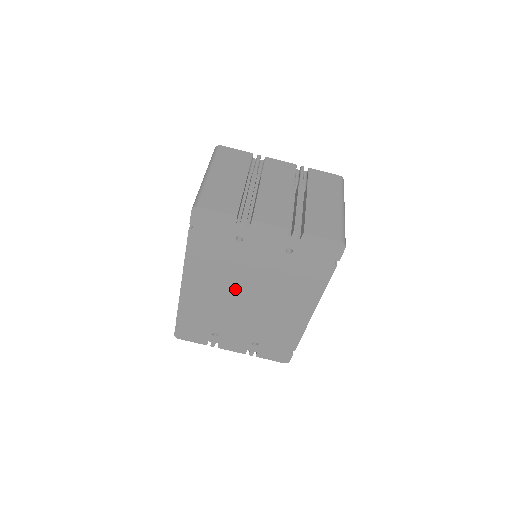
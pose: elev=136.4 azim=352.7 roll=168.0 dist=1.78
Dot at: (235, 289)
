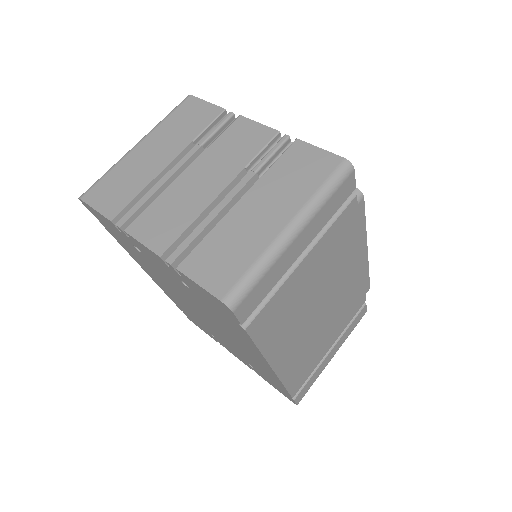
Dot at: (186, 301)
